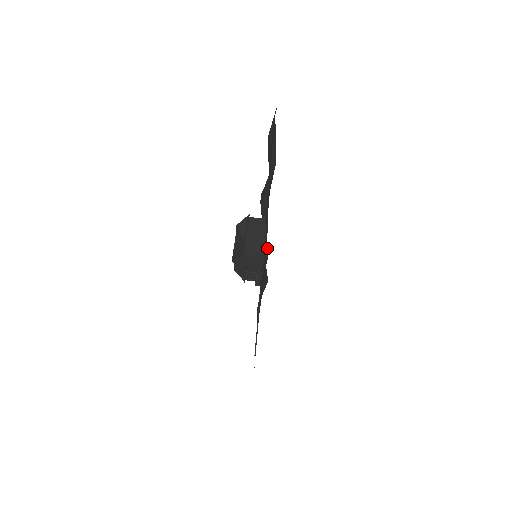
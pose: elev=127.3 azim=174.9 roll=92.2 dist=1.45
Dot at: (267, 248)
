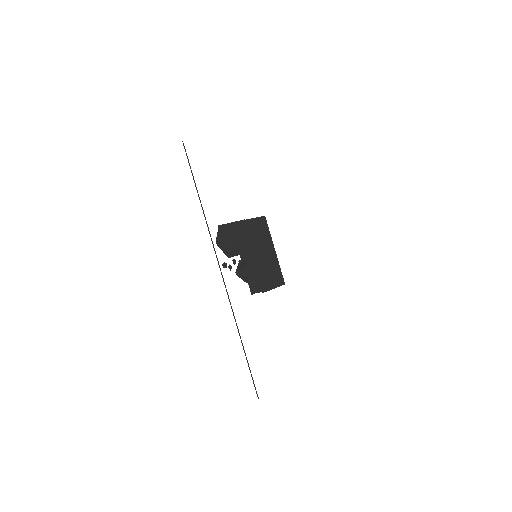
Dot at: occluded
